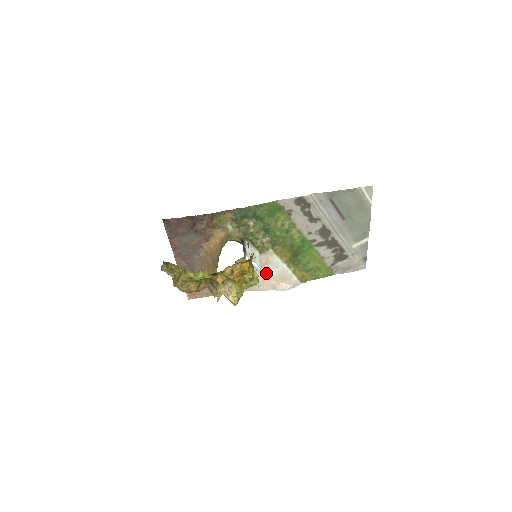
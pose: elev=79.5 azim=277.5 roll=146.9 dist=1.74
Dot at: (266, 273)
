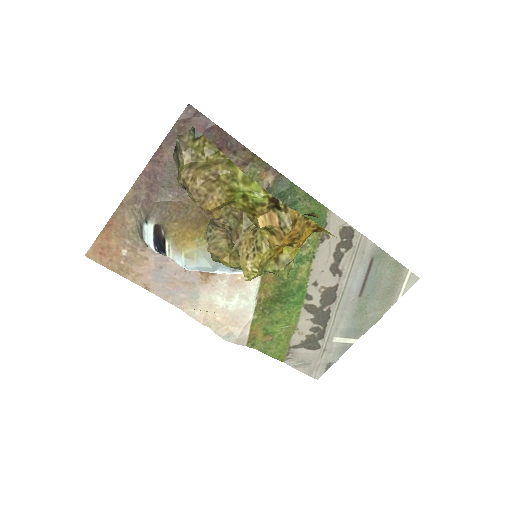
Dot at: (224, 297)
